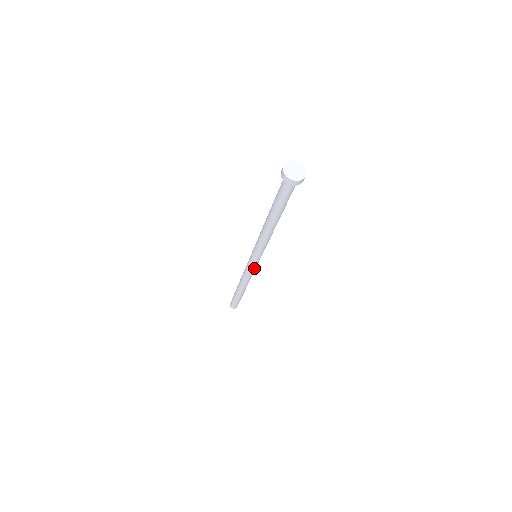
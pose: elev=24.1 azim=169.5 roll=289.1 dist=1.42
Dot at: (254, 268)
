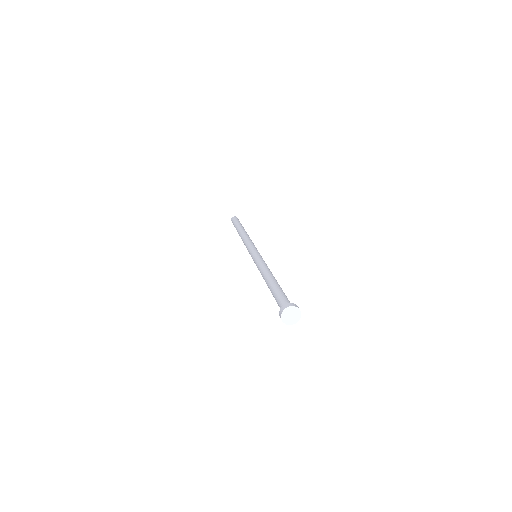
Dot at: occluded
